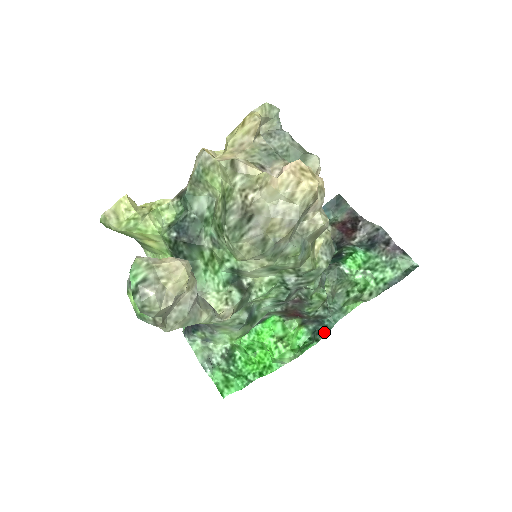
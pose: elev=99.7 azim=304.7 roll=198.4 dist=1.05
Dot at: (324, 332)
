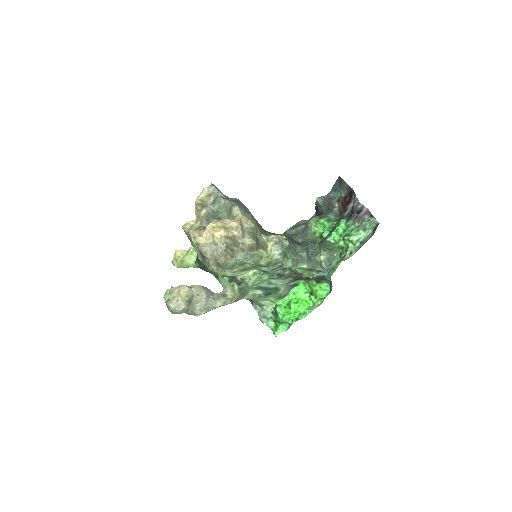
Dot at: (331, 285)
